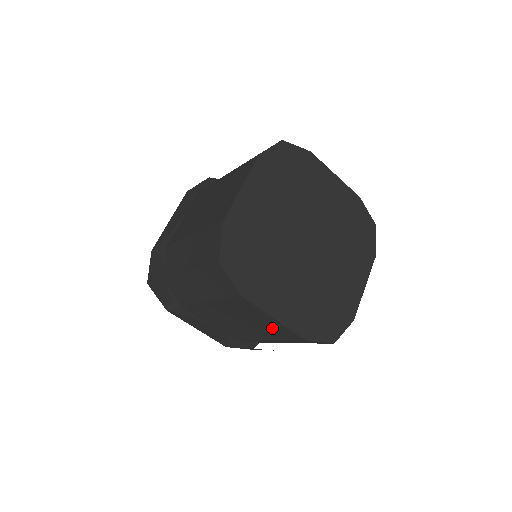
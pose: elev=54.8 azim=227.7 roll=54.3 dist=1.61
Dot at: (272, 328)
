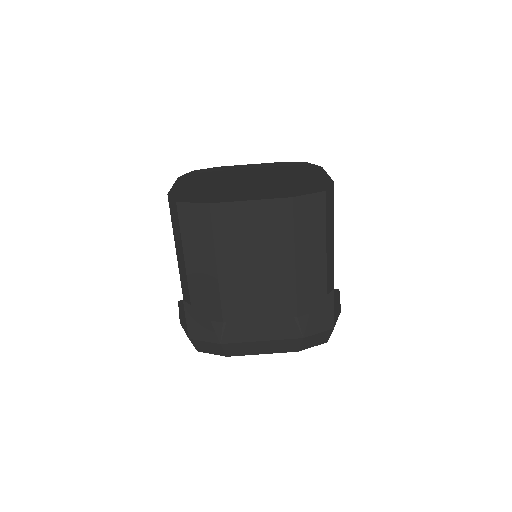
Dot at: (269, 223)
